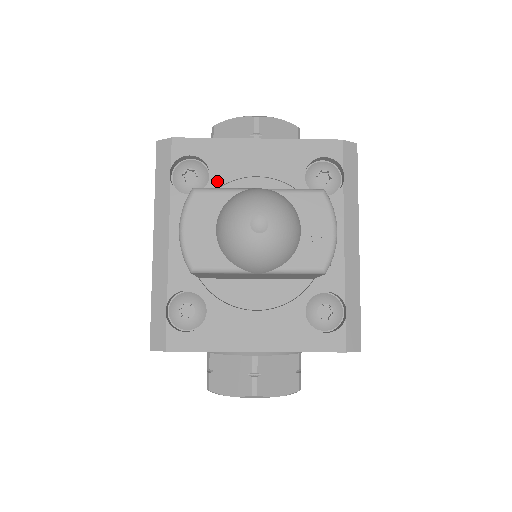
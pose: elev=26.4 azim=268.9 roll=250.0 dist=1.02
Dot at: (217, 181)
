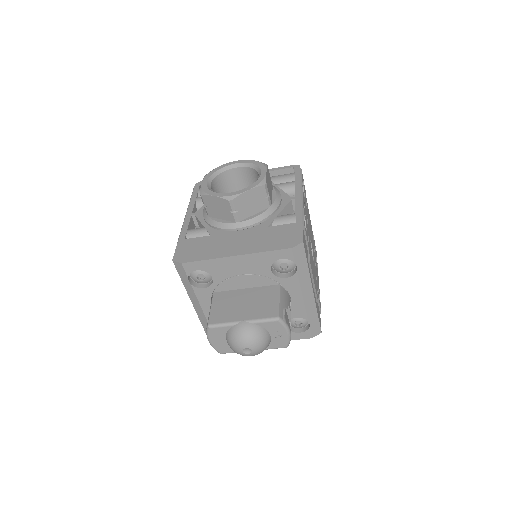
Dot at: (218, 280)
